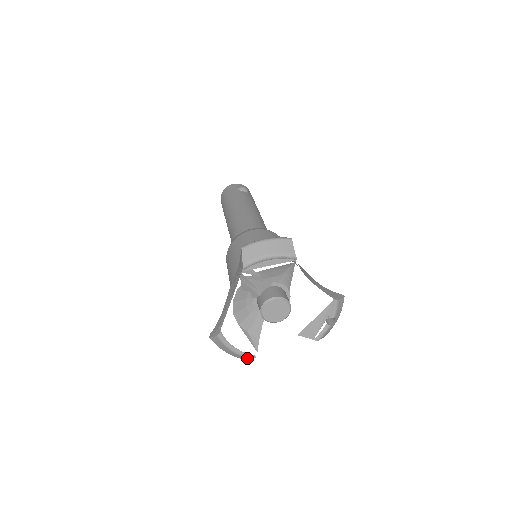
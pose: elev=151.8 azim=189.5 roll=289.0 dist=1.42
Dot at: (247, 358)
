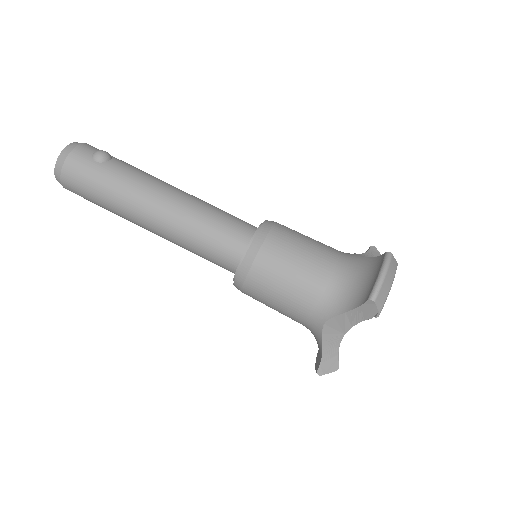
Dot at: occluded
